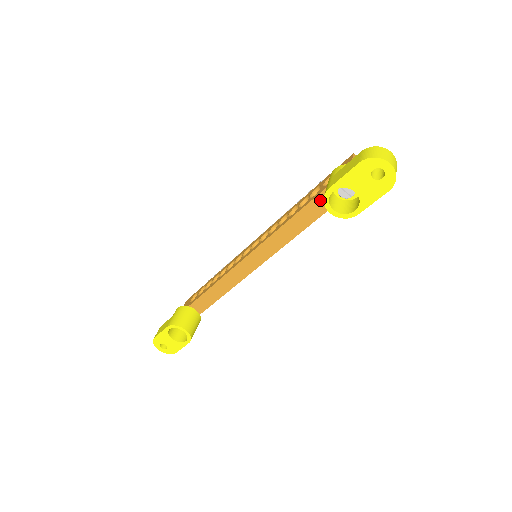
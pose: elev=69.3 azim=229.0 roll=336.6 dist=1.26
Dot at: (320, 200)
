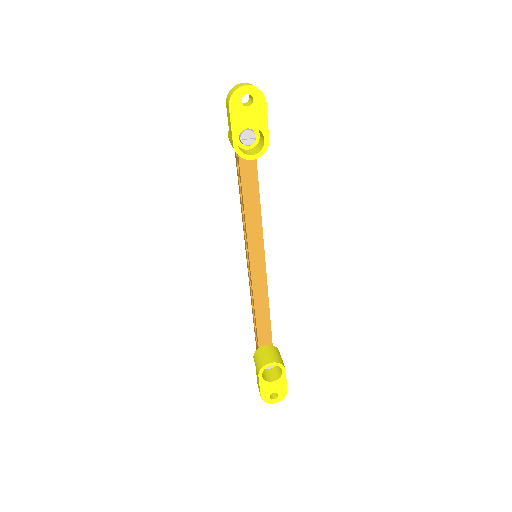
Dot at: (245, 167)
